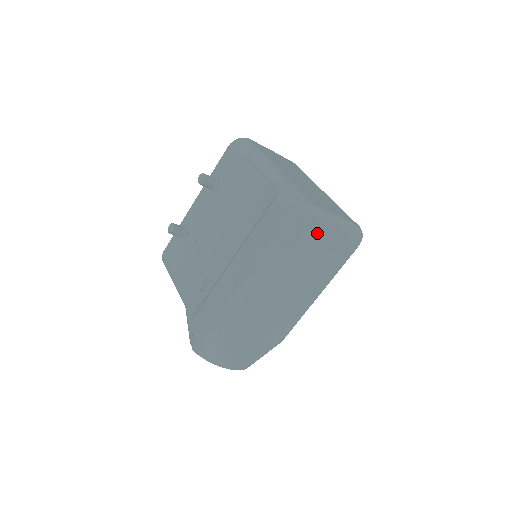
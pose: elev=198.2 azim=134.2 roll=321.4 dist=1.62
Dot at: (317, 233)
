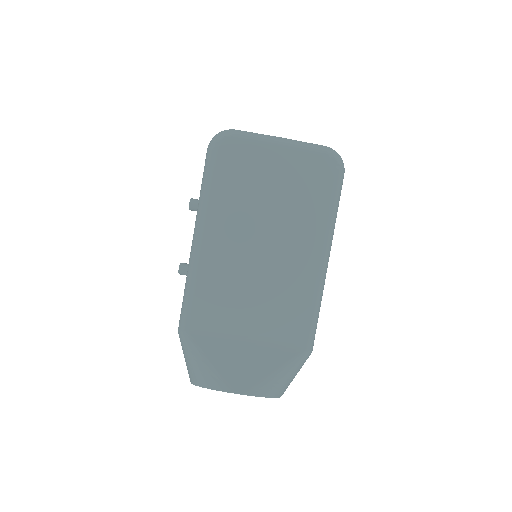
Dot at: (254, 160)
